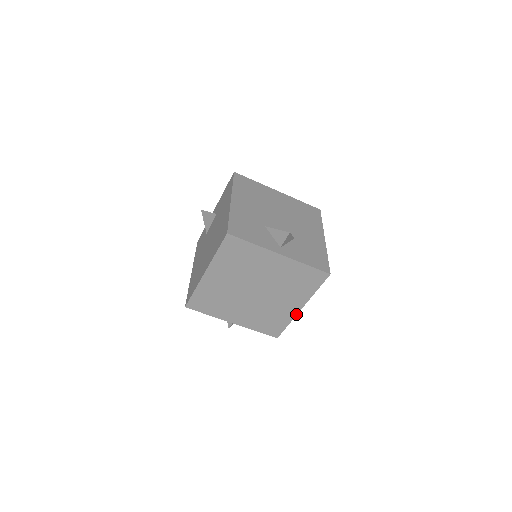
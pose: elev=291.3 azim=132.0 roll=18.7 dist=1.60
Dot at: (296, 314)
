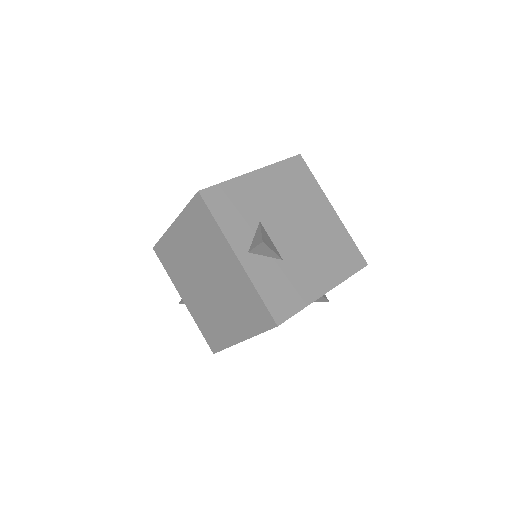
Dot at: (235, 343)
